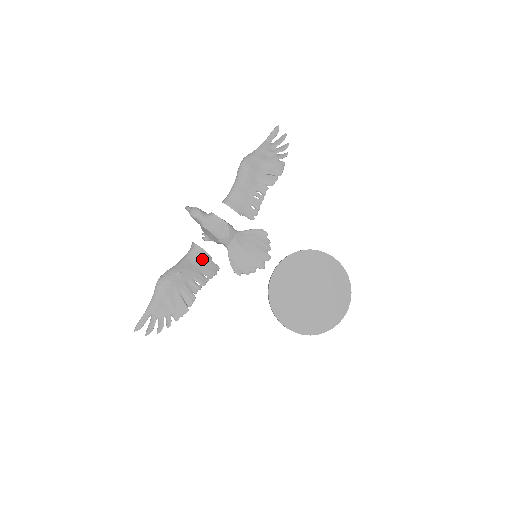
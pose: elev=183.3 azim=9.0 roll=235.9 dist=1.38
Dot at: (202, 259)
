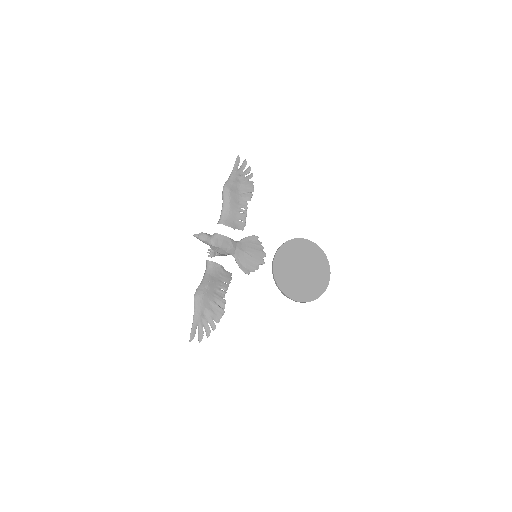
Dot at: (218, 271)
